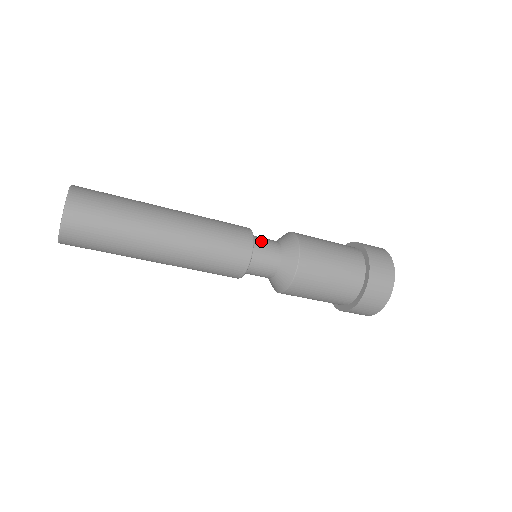
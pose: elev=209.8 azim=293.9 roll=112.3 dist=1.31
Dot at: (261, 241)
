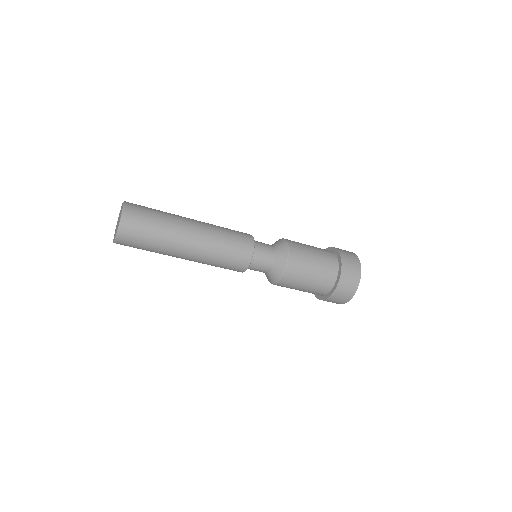
Dot at: (260, 246)
